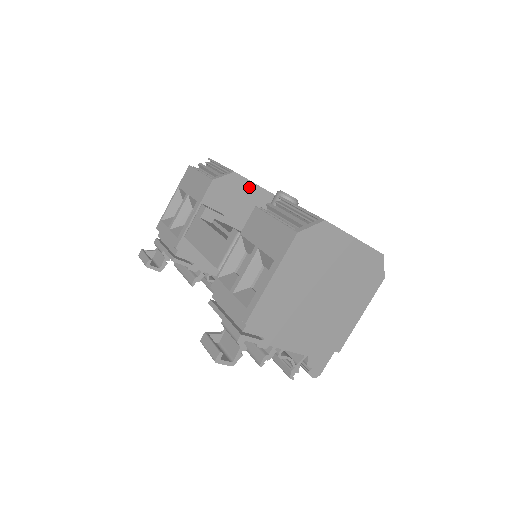
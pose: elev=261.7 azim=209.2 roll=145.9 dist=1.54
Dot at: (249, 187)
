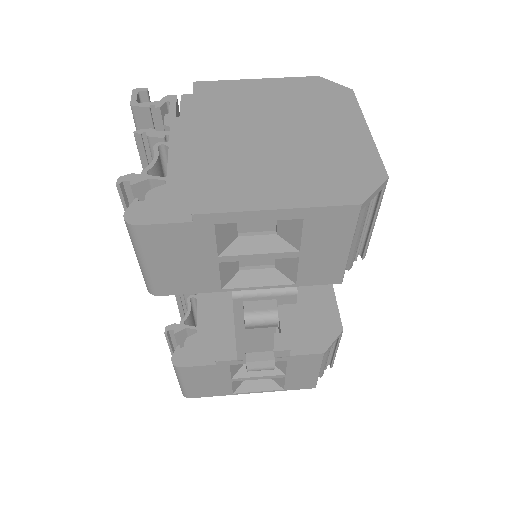
Dot at: occluded
